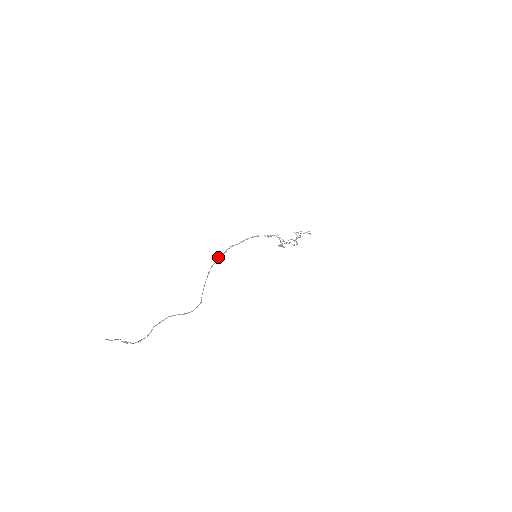
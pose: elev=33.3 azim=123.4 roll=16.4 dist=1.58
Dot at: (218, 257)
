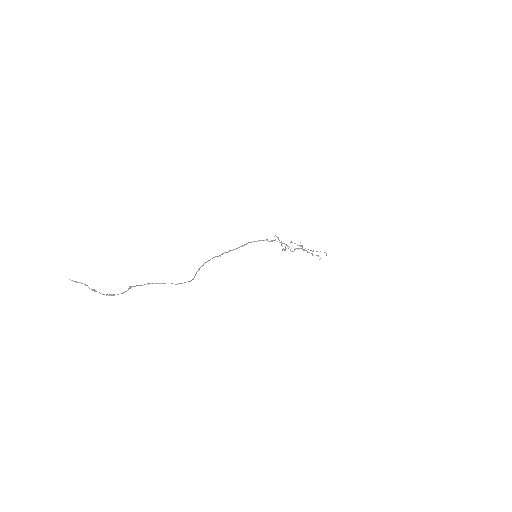
Dot at: (213, 257)
